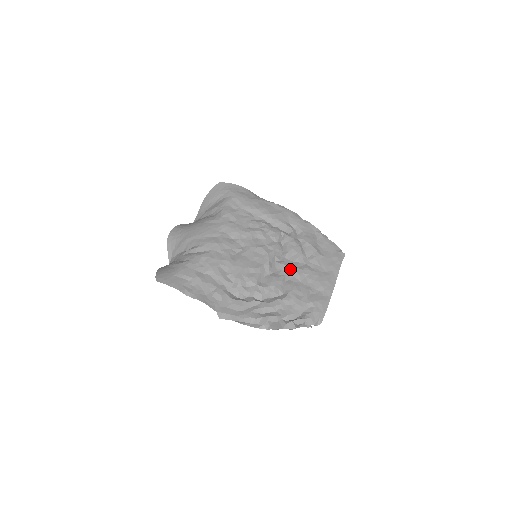
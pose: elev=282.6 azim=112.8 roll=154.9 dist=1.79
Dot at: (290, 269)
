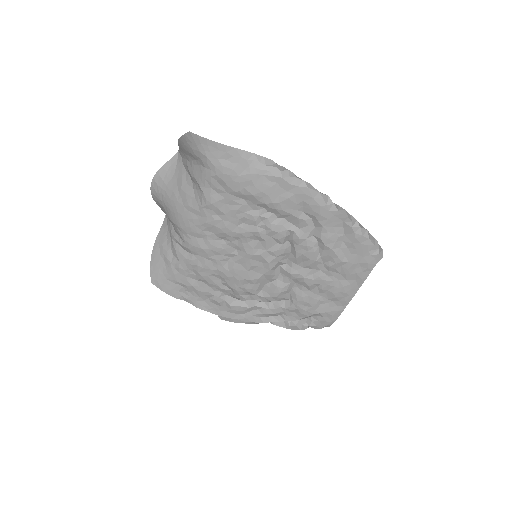
Dot at: (297, 279)
